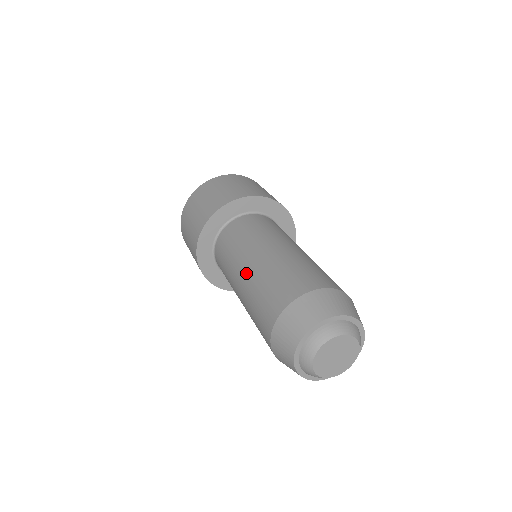
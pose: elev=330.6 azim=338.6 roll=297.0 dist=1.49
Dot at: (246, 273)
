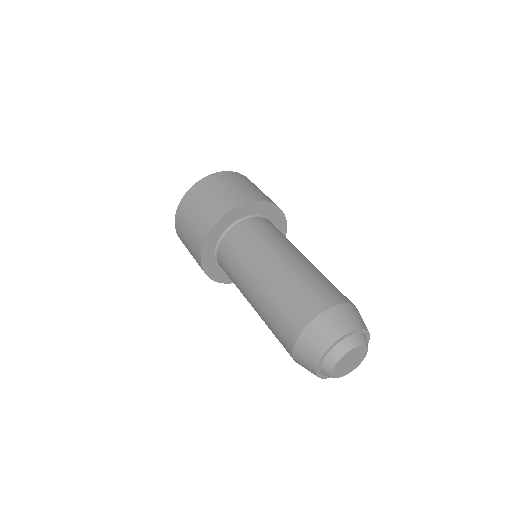
Dot at: (253, 306)
